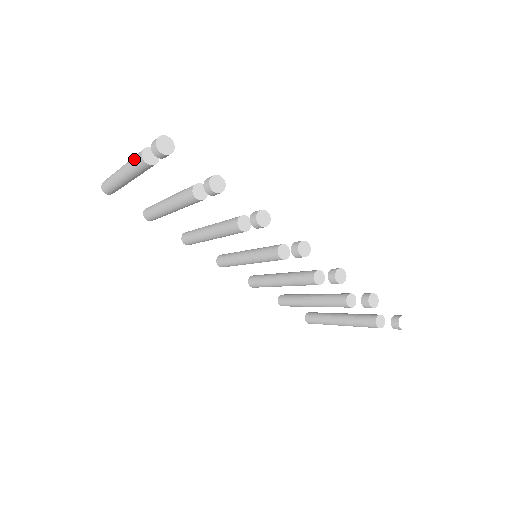
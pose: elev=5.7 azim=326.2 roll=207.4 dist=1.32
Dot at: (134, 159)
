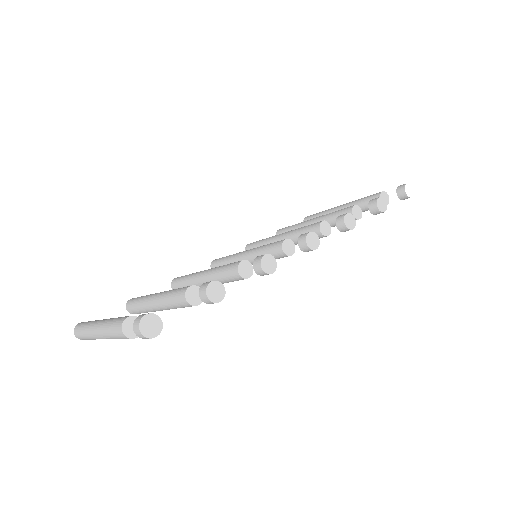
Dot at: (115, 337)
